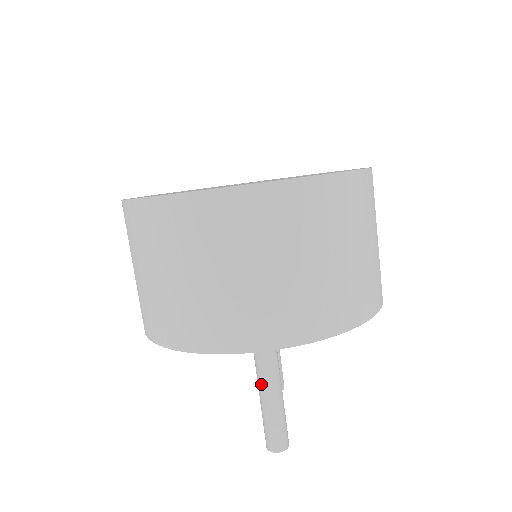
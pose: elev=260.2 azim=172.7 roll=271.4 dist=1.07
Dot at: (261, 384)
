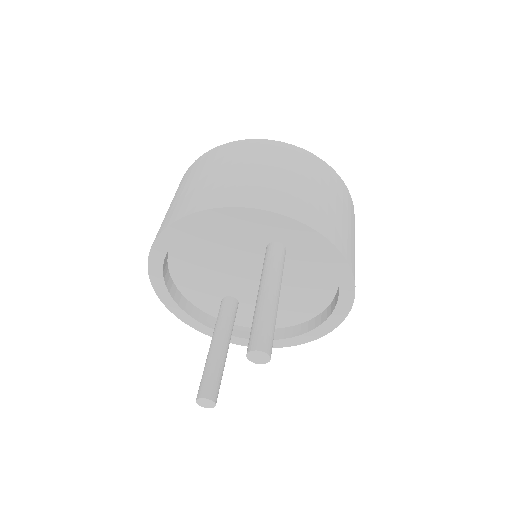
Dot at: (266, 291)
